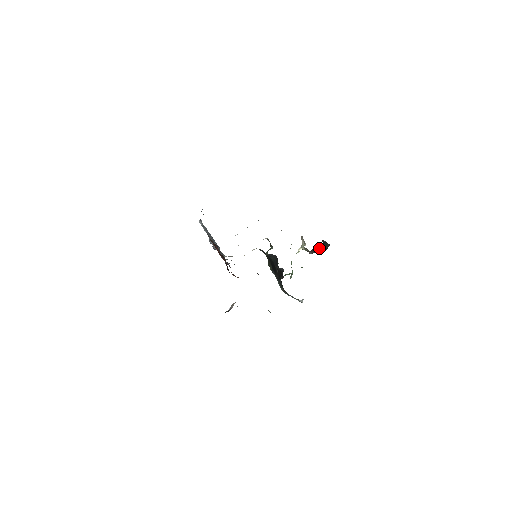
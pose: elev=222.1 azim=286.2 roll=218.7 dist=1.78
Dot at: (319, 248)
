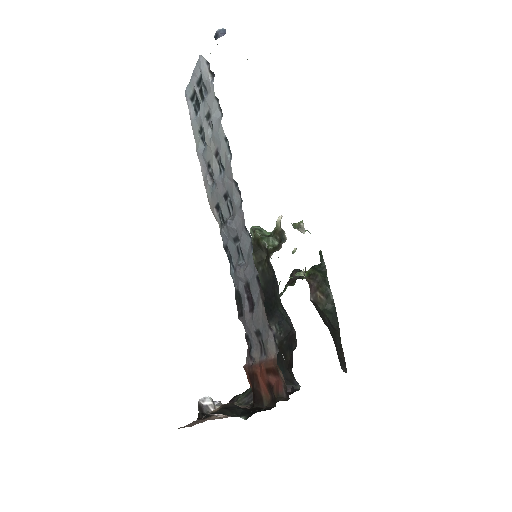
Dot at: (344, 369)
